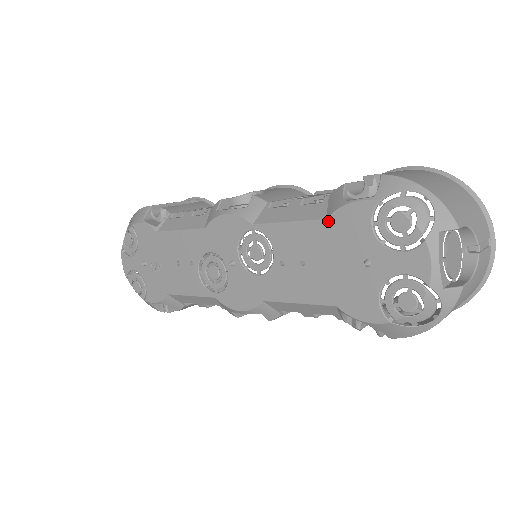
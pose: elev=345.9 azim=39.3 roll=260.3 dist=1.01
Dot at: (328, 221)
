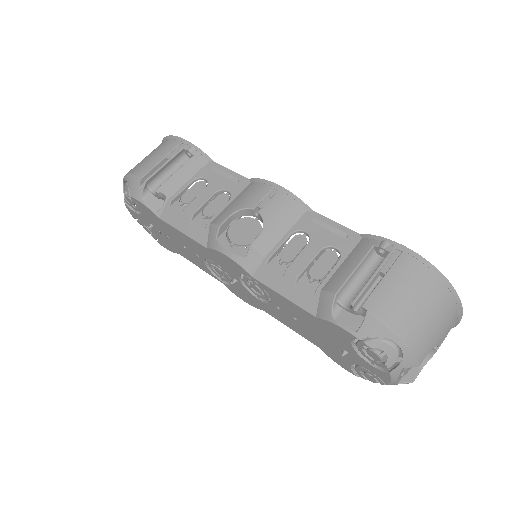
Dot at: (317, 319)
